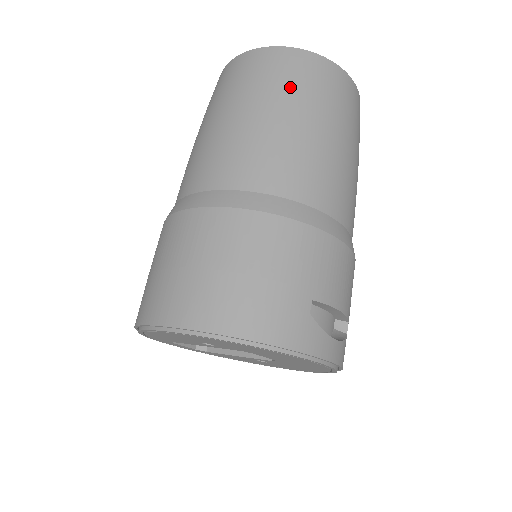
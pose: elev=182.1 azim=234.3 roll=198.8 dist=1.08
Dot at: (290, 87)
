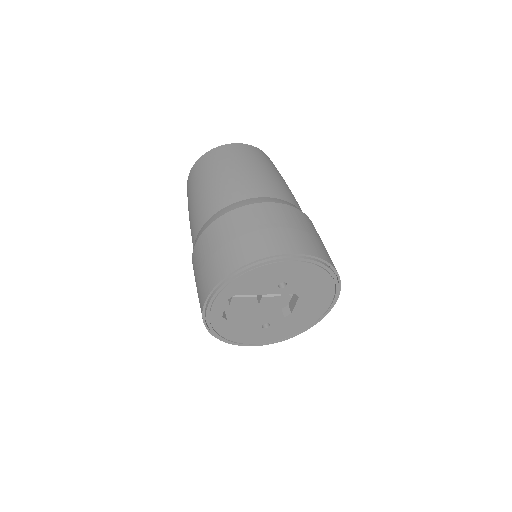
Dot at: occluded
